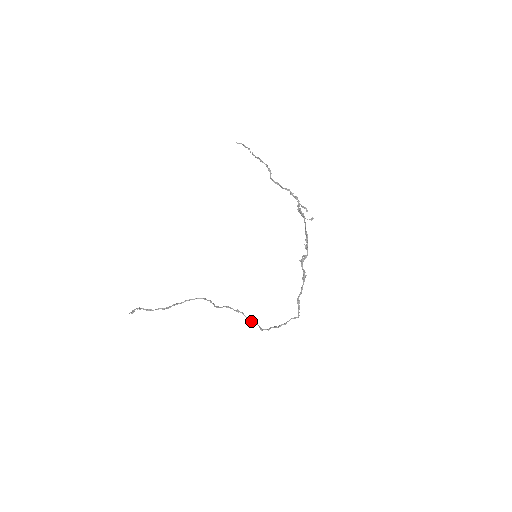
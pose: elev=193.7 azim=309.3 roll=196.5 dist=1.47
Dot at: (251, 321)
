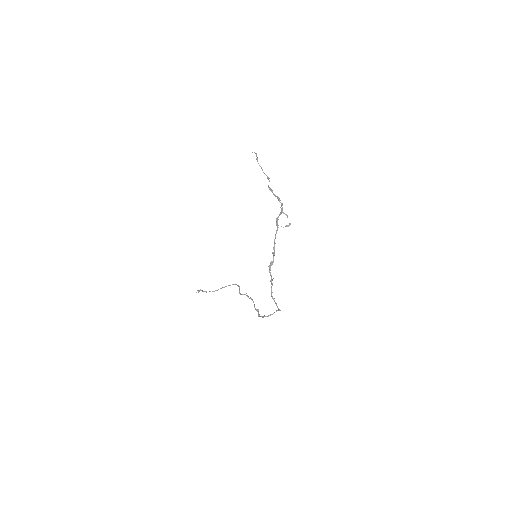
Dot at: (255, 309)
